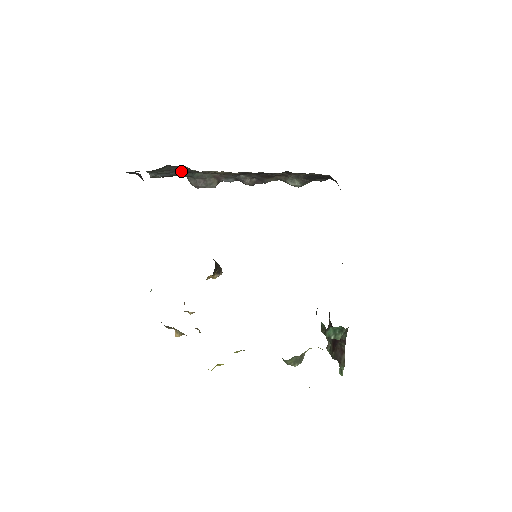
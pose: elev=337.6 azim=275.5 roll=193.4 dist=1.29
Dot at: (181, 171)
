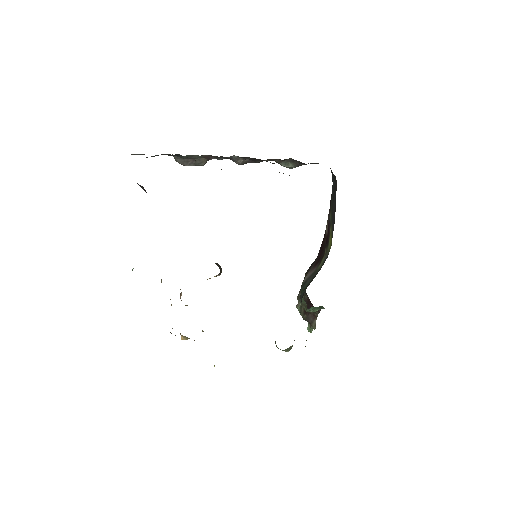
Dot at: (171, 155)
